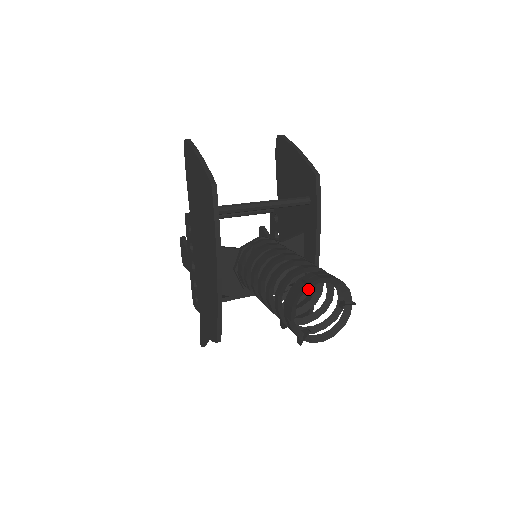
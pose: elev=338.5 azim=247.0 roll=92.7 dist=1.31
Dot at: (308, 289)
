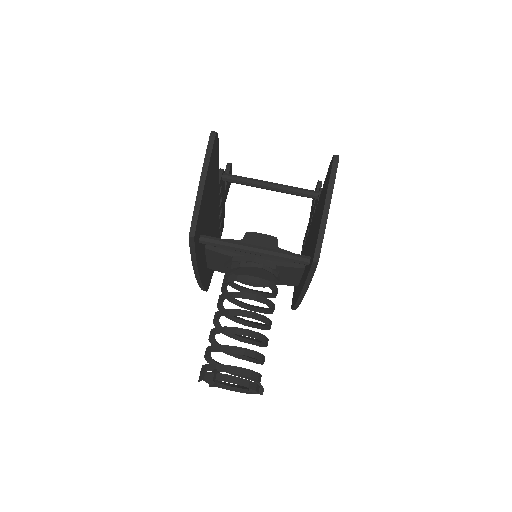
Dot at: (214, 379)
